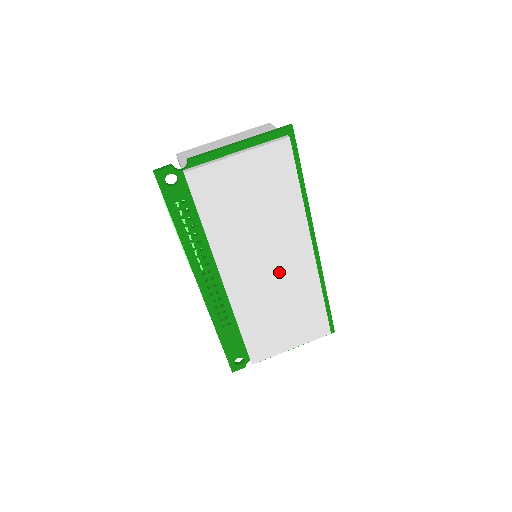
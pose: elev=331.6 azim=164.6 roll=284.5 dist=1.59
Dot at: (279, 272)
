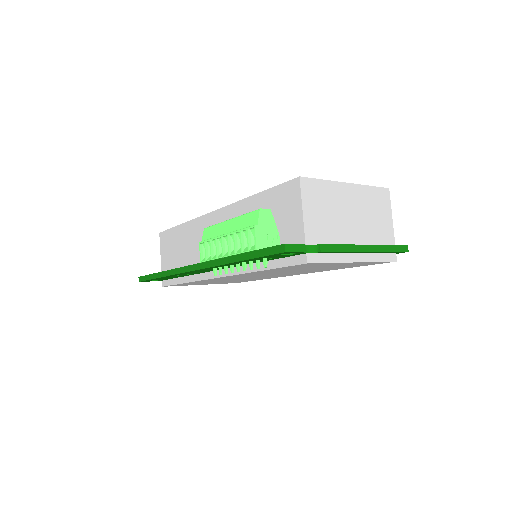
Dot at: occluded
